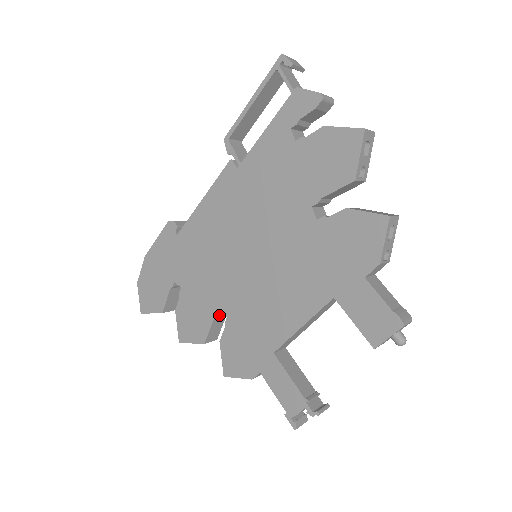
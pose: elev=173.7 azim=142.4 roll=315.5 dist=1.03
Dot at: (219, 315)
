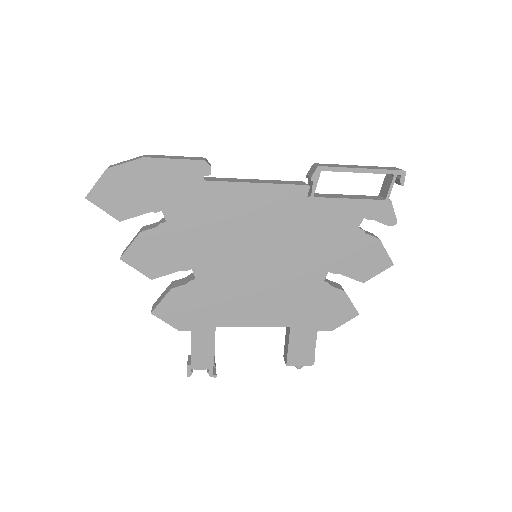
Dot at: (186, 269)
